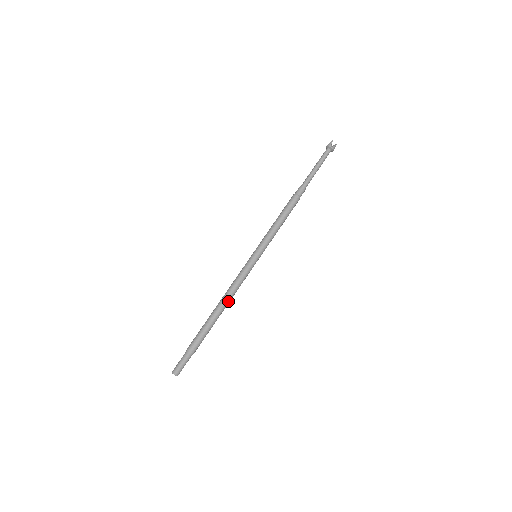
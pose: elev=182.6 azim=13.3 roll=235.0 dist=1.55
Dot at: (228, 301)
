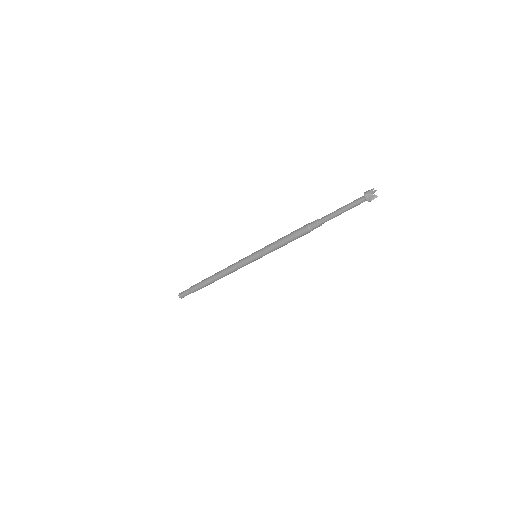
Dot at: (222, 274)
